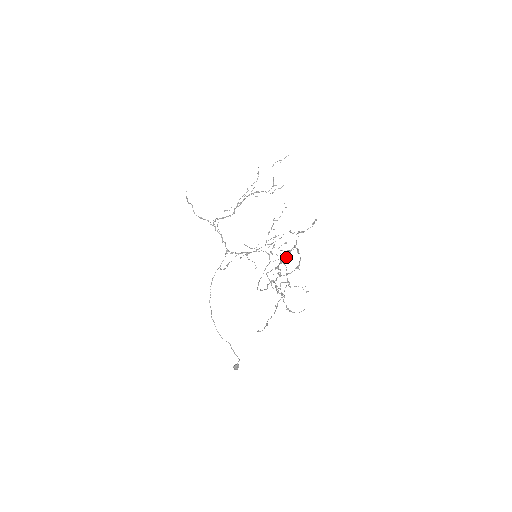
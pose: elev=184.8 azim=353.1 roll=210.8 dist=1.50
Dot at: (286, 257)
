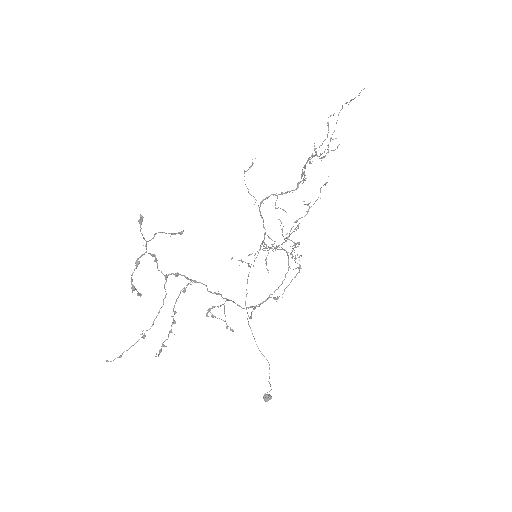
Dot at: occluded
